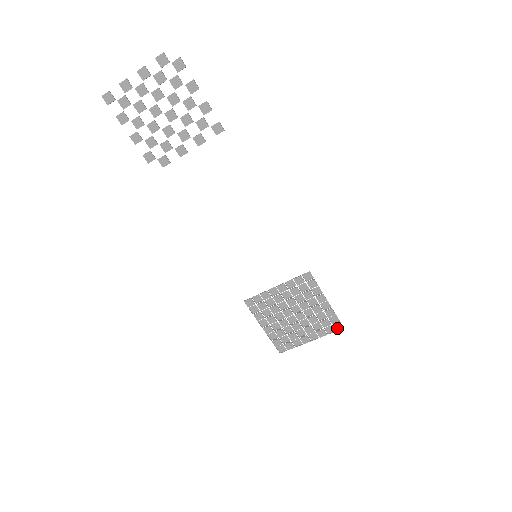
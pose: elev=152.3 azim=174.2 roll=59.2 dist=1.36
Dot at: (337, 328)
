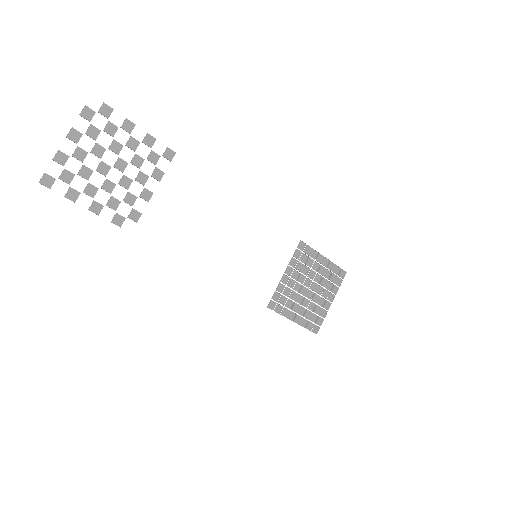
Dot at: (342, 276)
